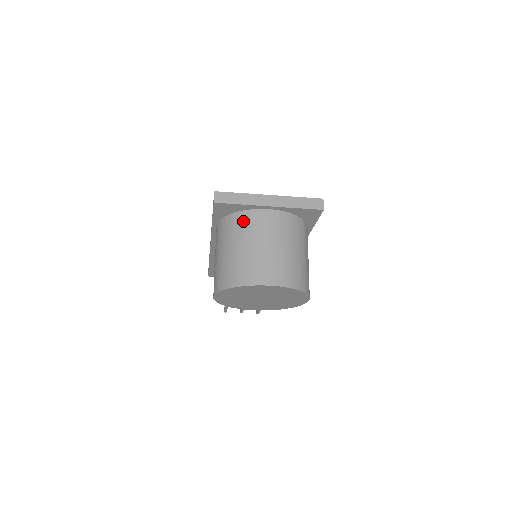
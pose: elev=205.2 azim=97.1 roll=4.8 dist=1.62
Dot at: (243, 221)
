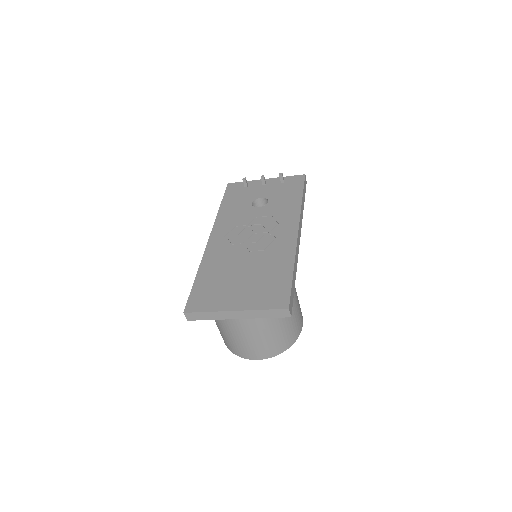
Dot at: occluded
